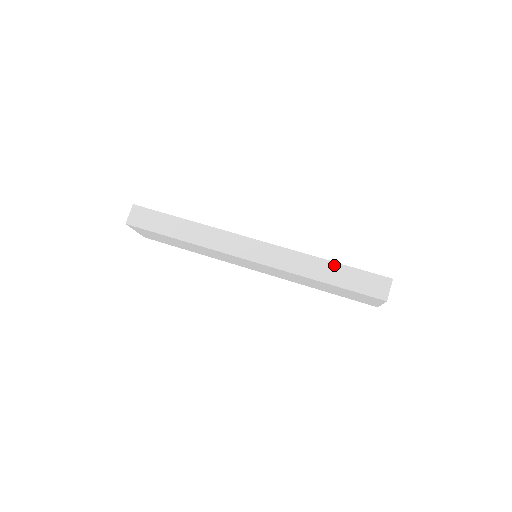
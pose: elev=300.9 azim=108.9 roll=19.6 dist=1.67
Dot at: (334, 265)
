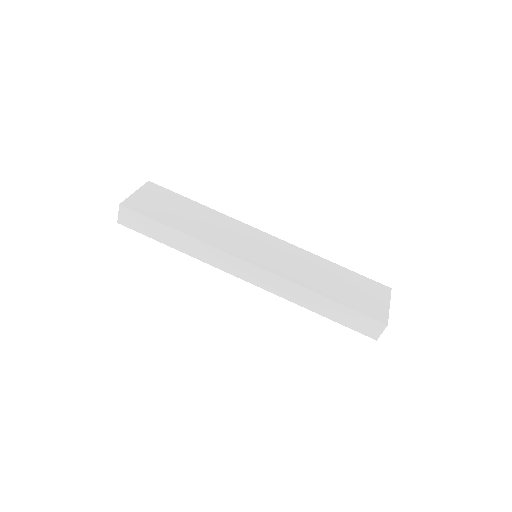
Dot at: (329, 302)
